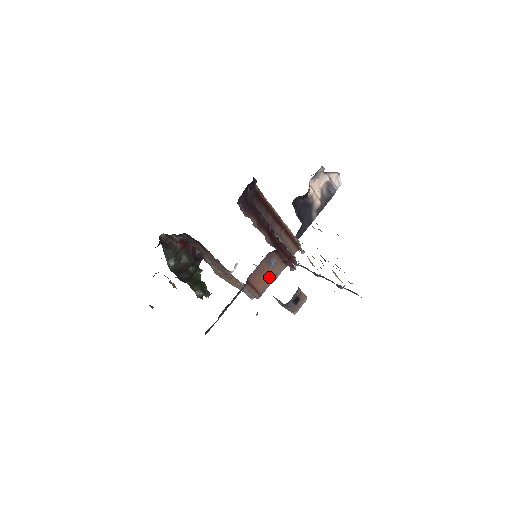
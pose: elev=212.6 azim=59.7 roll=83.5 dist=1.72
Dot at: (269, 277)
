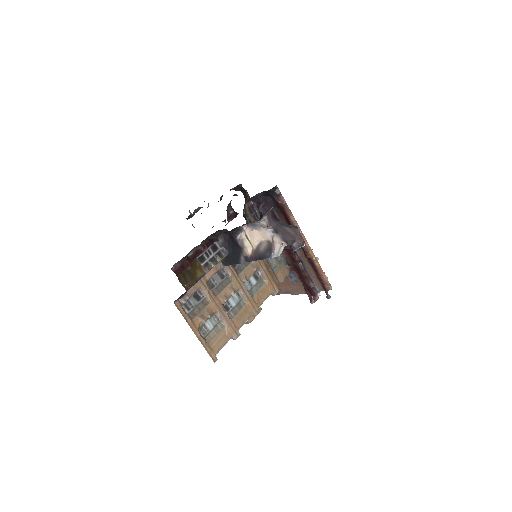
Dot at: (288, 287)
